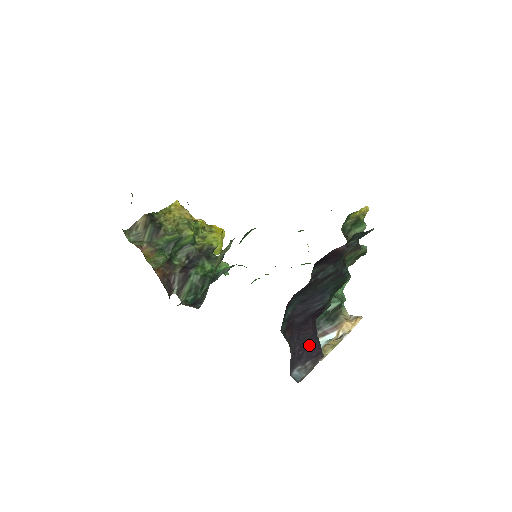
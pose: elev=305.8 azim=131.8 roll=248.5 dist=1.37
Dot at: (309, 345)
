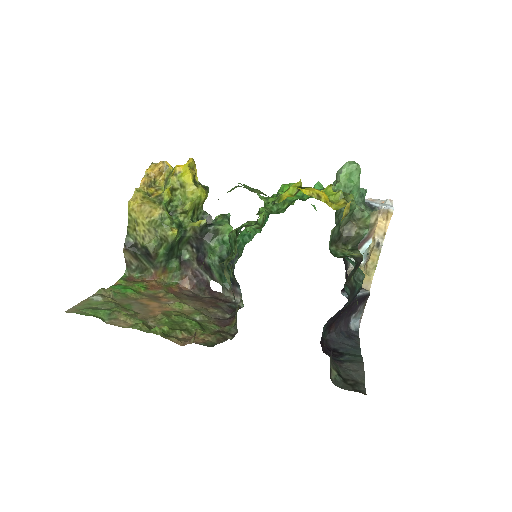
Dot at: (353, 305)
